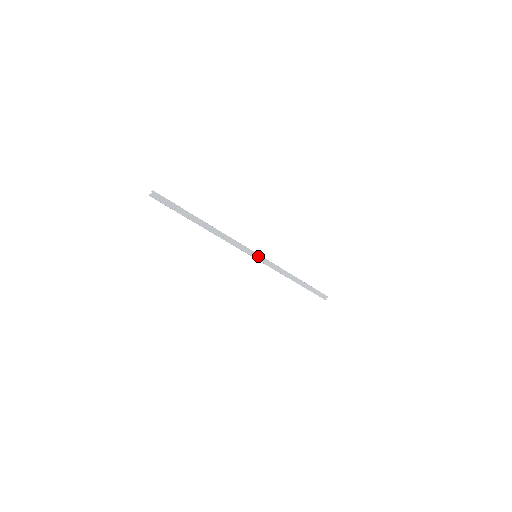
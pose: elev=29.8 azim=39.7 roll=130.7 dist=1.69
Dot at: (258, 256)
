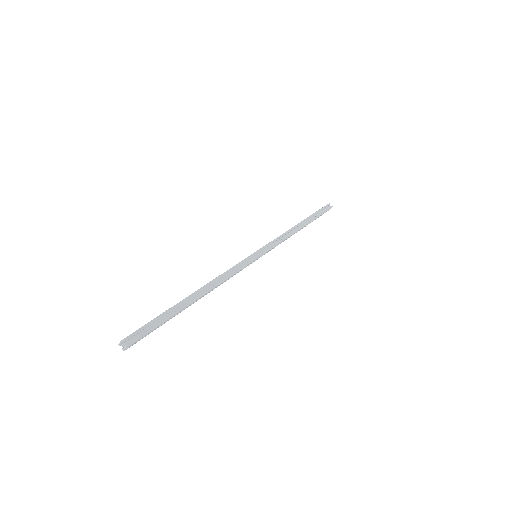
Dot at: (259, 257)
